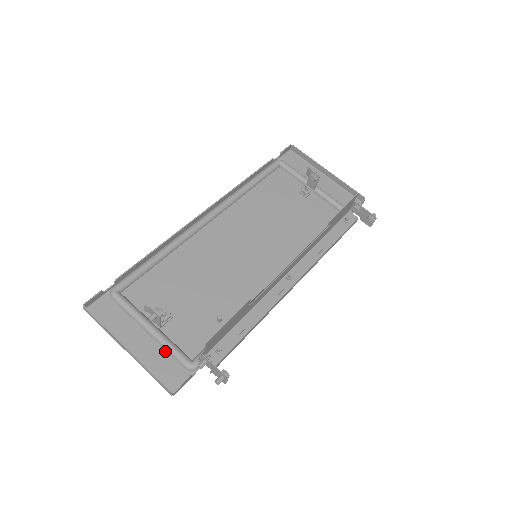
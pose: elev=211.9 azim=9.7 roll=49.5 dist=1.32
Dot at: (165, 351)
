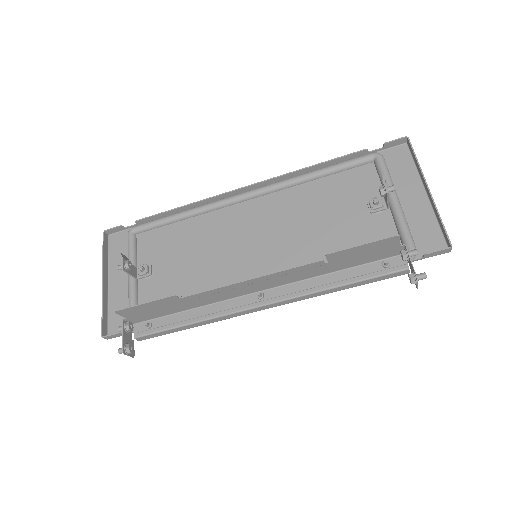
Dot at: (128, 300)
